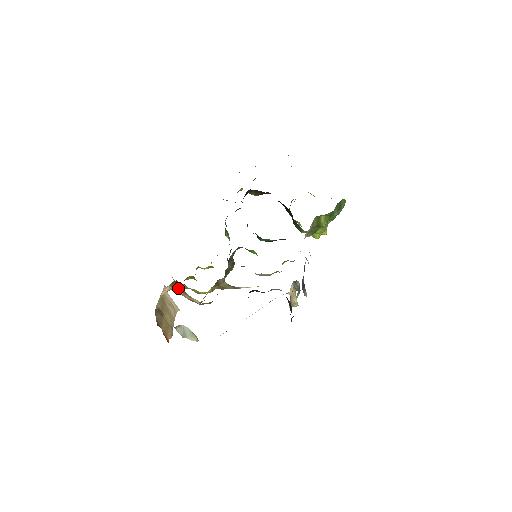
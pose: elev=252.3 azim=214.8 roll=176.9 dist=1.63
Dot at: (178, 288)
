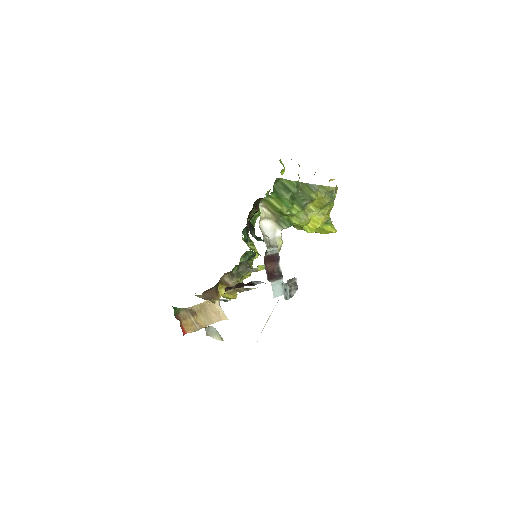
Dot at: occluded
